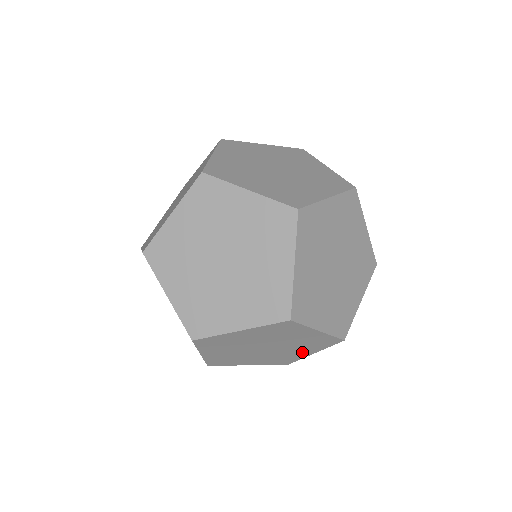
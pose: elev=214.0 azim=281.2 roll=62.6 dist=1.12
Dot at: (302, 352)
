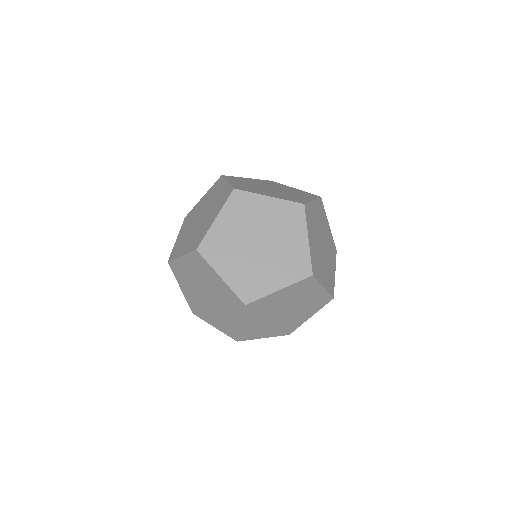
Dot at: (304, 316)
